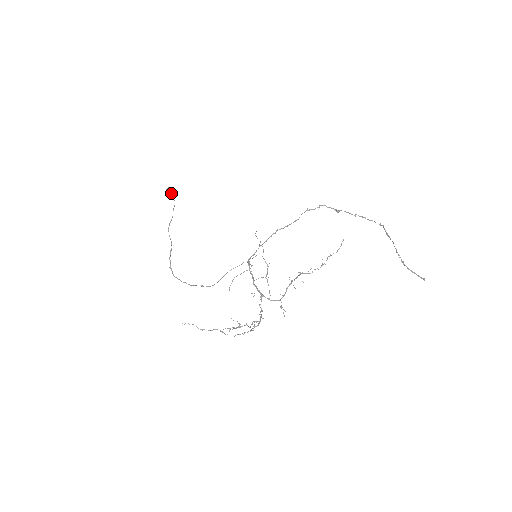
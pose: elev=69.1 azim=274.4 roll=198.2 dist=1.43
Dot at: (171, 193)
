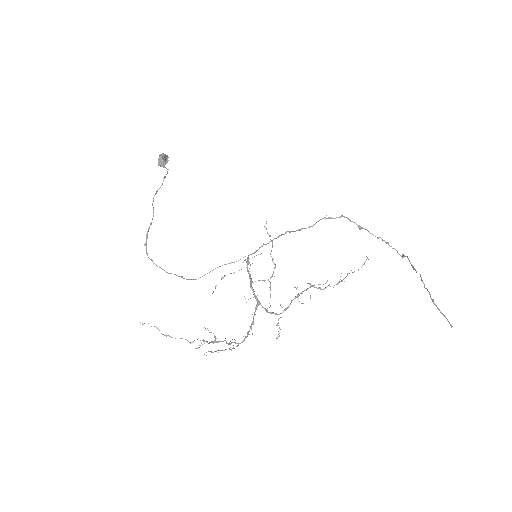
Dot at: (164, 161)
